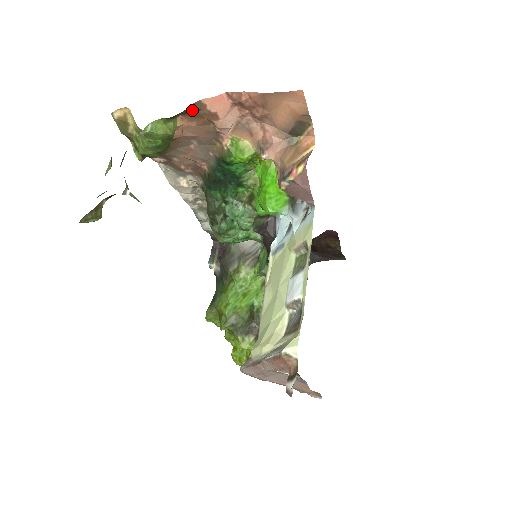
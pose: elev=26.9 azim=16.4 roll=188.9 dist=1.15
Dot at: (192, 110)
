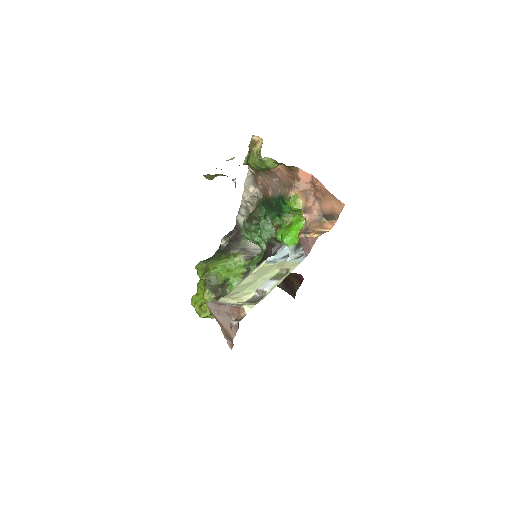
Dot at: (291, 168)
